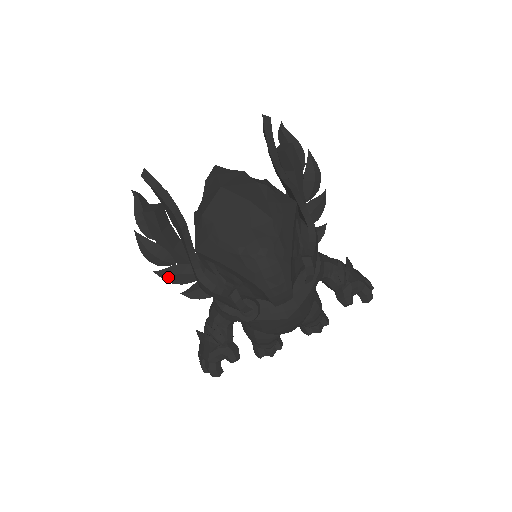
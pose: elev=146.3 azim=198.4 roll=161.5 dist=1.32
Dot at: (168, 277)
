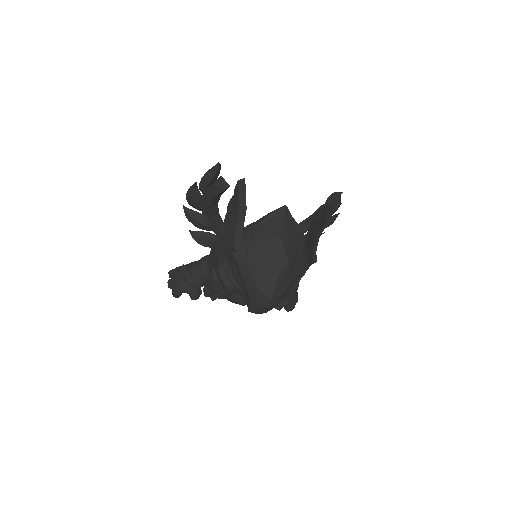
Dot at: (190, 216)
